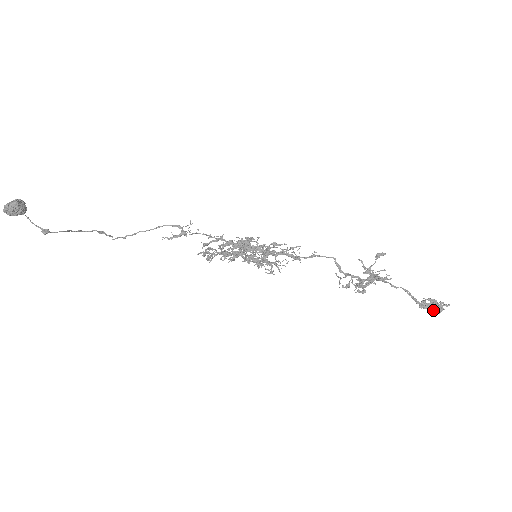
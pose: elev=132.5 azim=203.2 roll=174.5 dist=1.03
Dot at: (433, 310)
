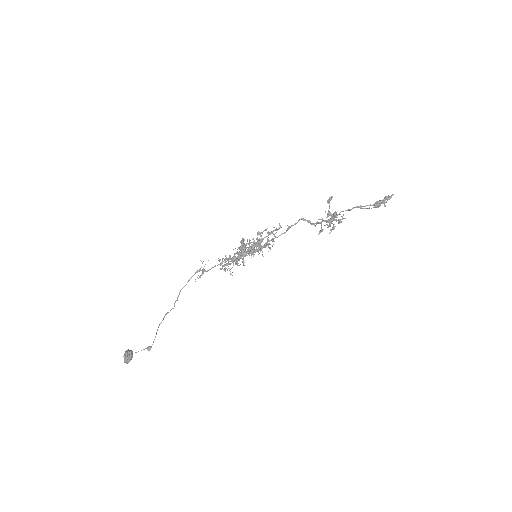
Dot at: (384, 204)
